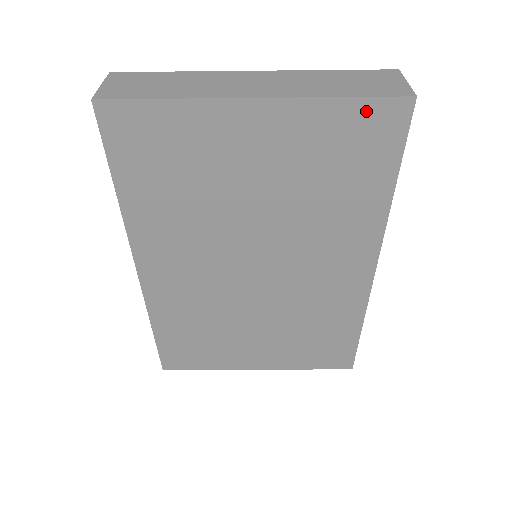
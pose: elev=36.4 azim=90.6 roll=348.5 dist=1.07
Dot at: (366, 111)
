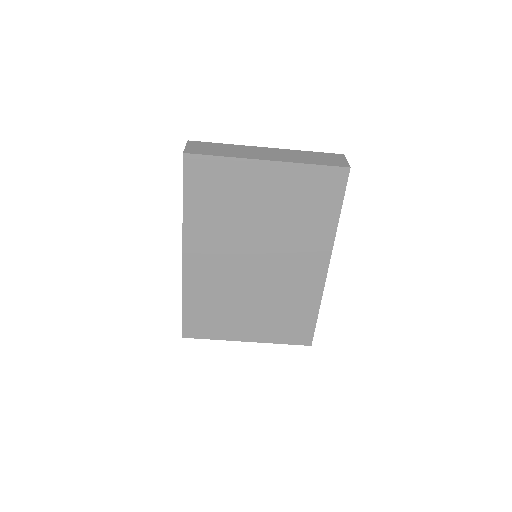
Dot at: (325, 173)
